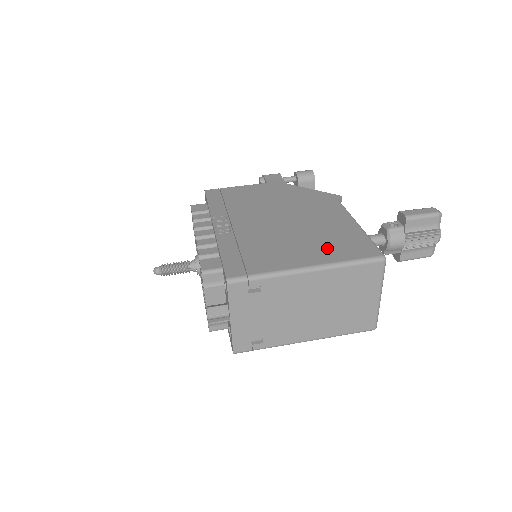
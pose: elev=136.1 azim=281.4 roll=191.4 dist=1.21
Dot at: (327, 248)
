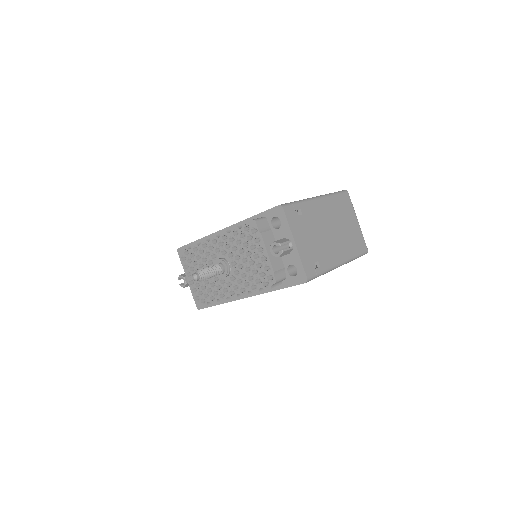
Dot at: occluded
